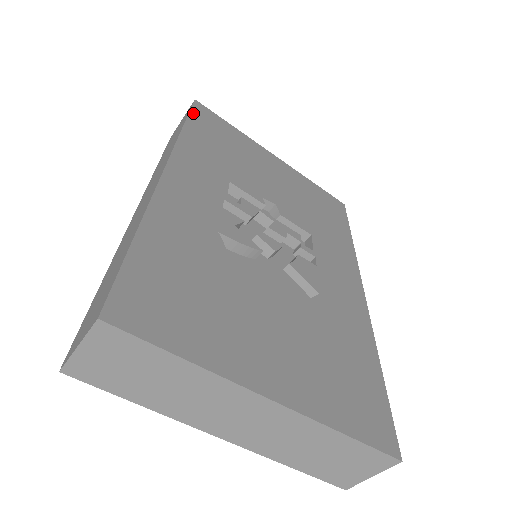
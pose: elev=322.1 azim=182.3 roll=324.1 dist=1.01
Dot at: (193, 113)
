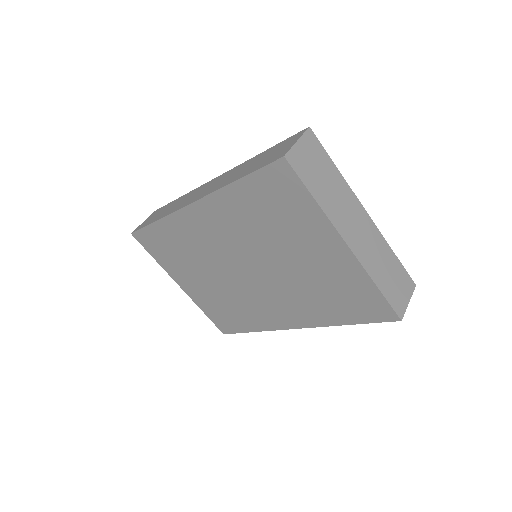
Dot at: occluded
